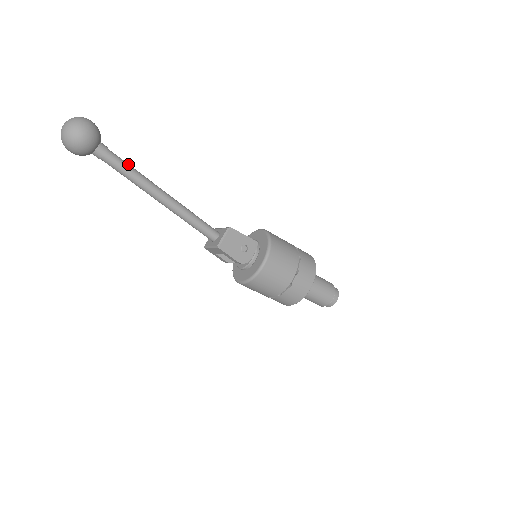
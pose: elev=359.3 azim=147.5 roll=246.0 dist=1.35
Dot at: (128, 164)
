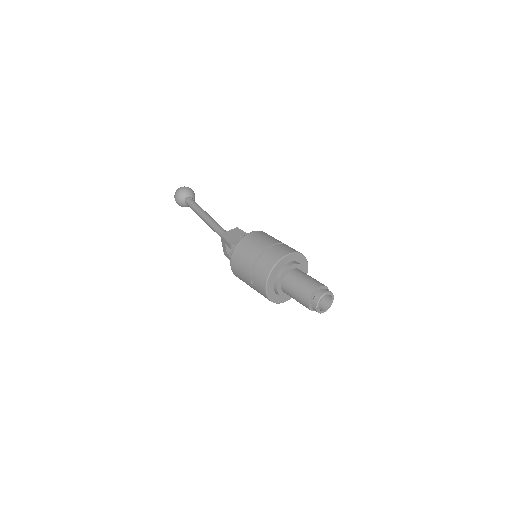
Dot at: occluded
